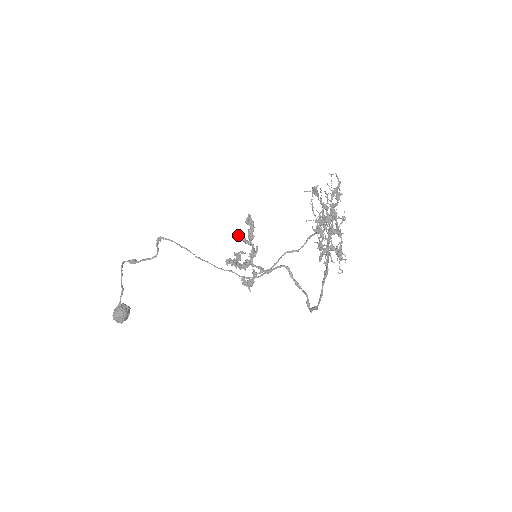
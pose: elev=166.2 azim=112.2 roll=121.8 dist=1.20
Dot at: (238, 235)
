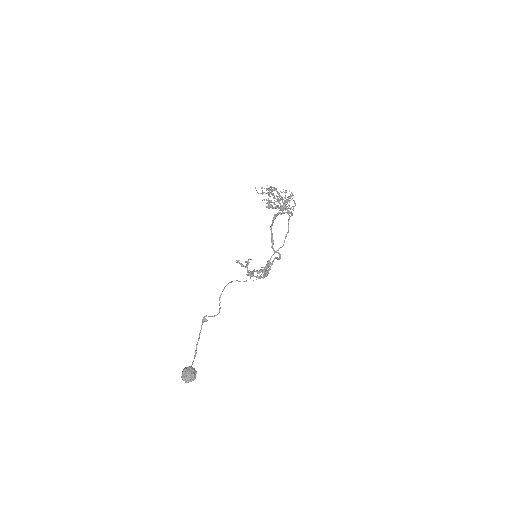
Dot at: occluded
